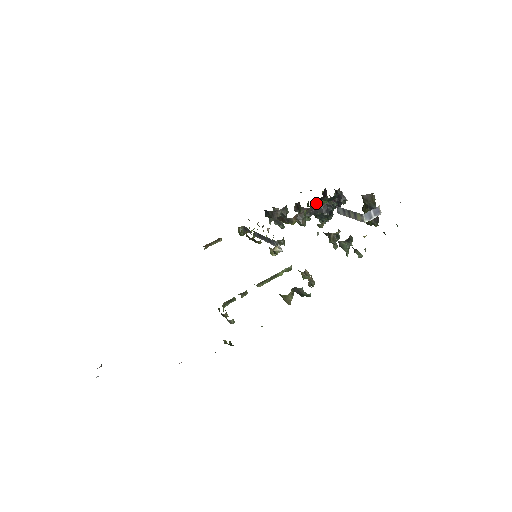
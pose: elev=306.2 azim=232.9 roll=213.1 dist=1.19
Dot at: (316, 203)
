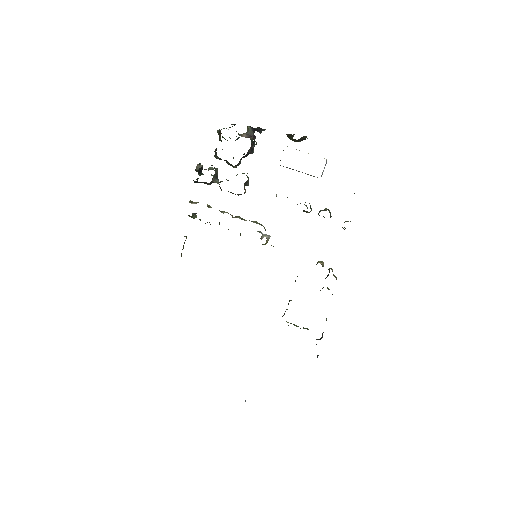
Dot at: occluded
